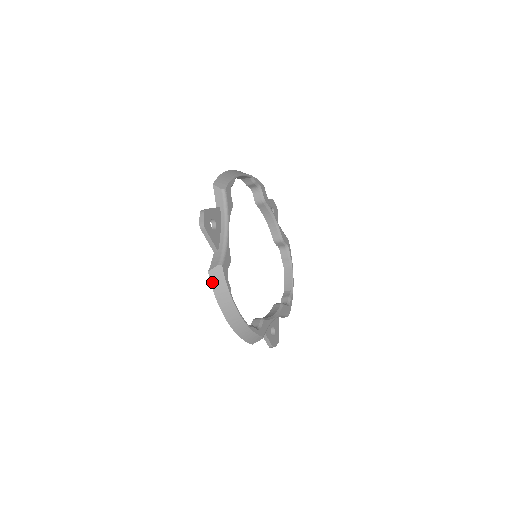
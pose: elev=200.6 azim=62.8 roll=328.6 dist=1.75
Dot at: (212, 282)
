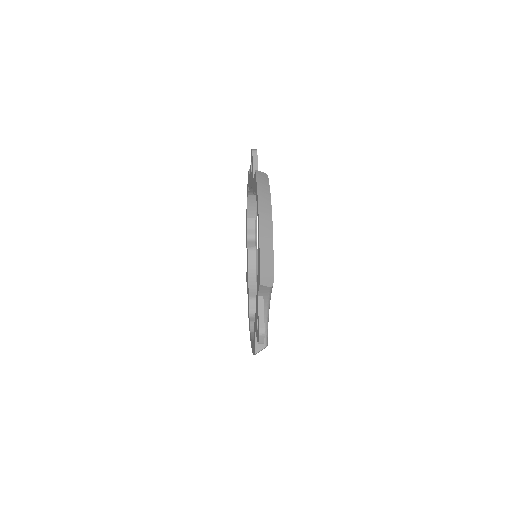
Dot at: occluded
